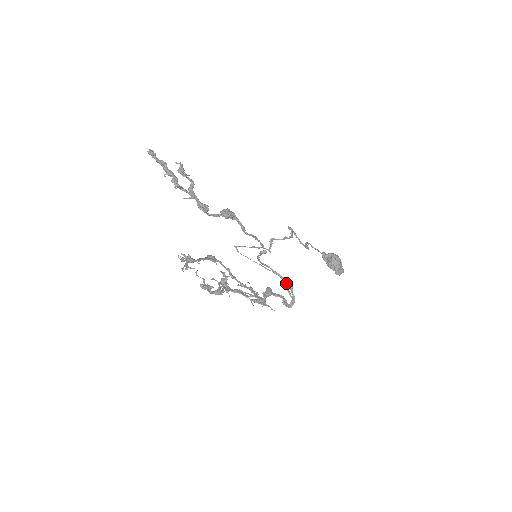
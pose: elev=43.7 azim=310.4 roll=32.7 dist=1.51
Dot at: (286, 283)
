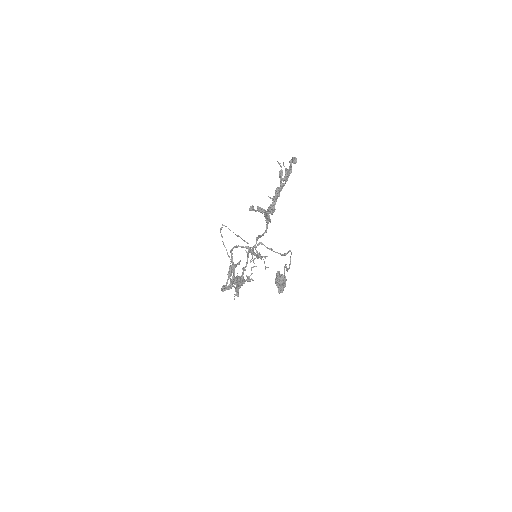
Dot at: occluded
